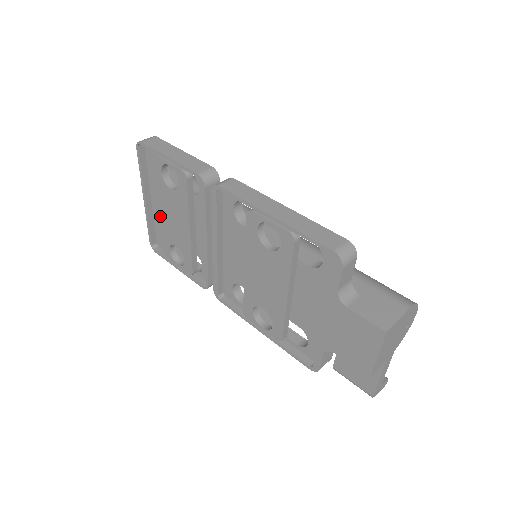
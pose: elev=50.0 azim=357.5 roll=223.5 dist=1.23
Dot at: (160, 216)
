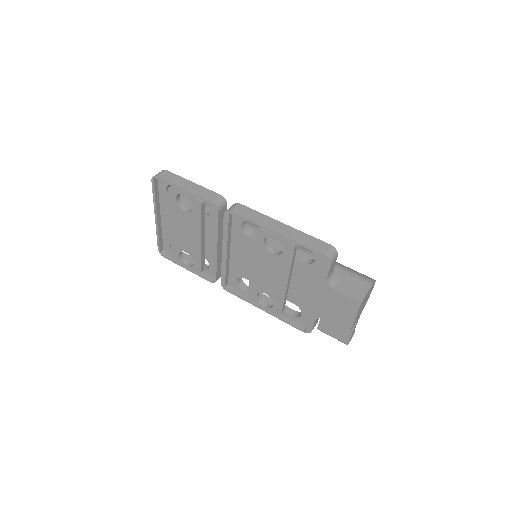
Dot at: (171, 230)
